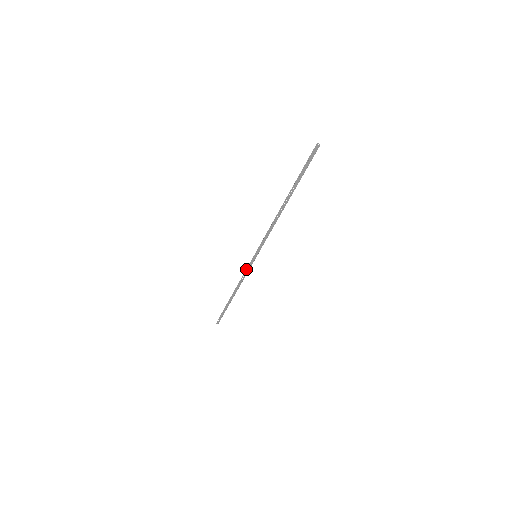
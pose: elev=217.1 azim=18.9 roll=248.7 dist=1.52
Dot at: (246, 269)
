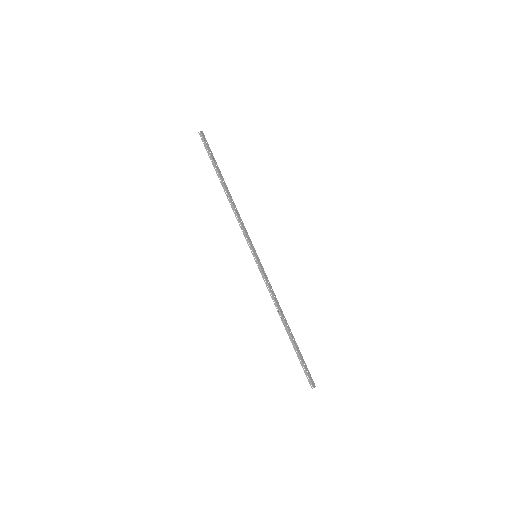
Dot at: occluded
